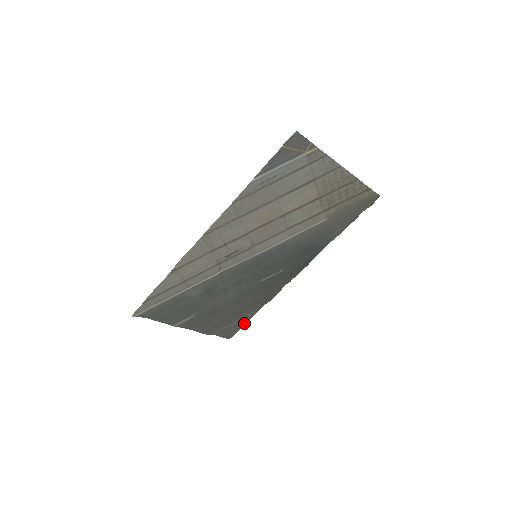
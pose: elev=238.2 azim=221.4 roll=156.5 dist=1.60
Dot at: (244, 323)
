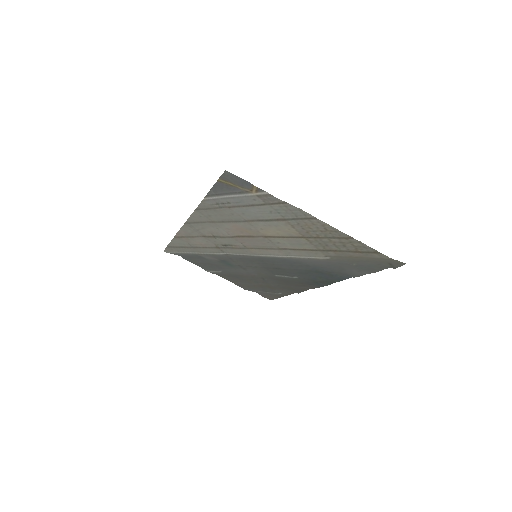
Dot at: (280, 296)
